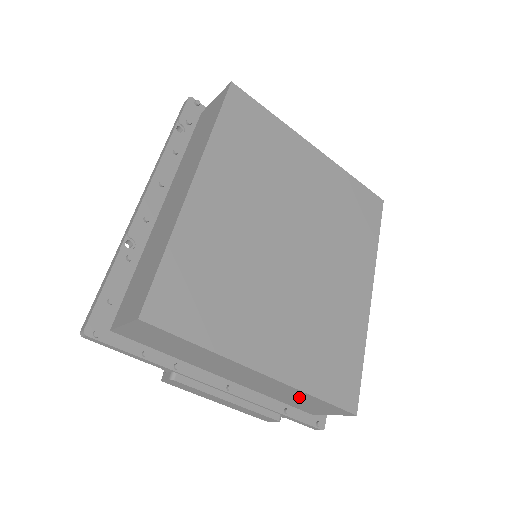
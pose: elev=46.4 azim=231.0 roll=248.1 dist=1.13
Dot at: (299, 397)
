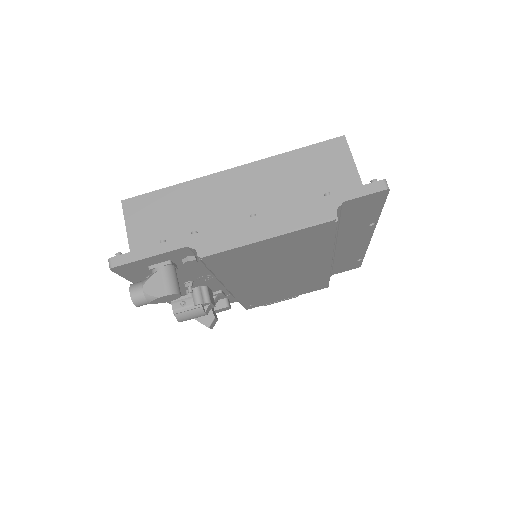
Dot at: (295, 169)
